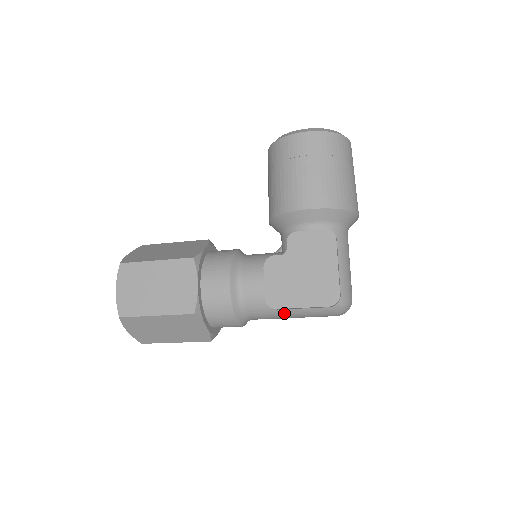
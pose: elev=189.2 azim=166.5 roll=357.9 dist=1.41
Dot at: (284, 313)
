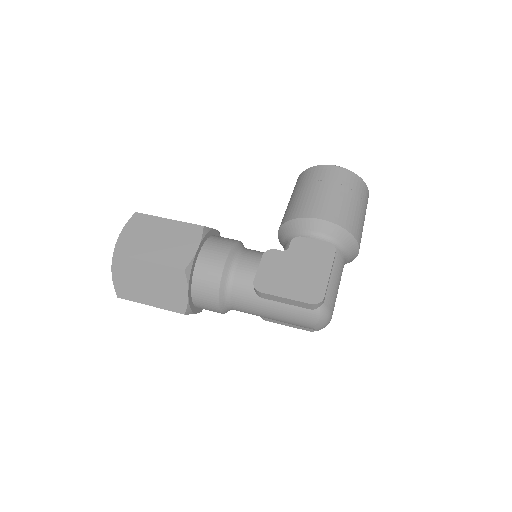
Dot at: (265, 304)
